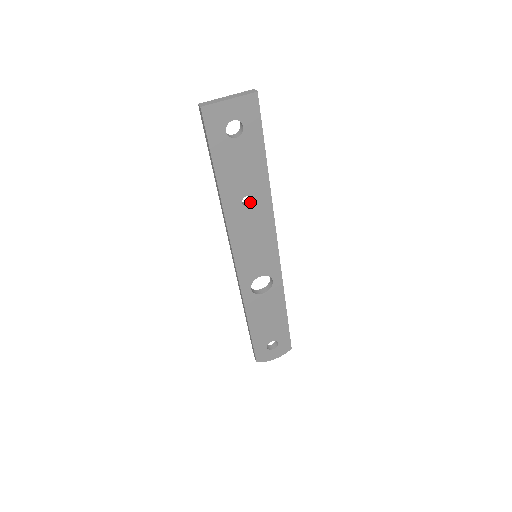
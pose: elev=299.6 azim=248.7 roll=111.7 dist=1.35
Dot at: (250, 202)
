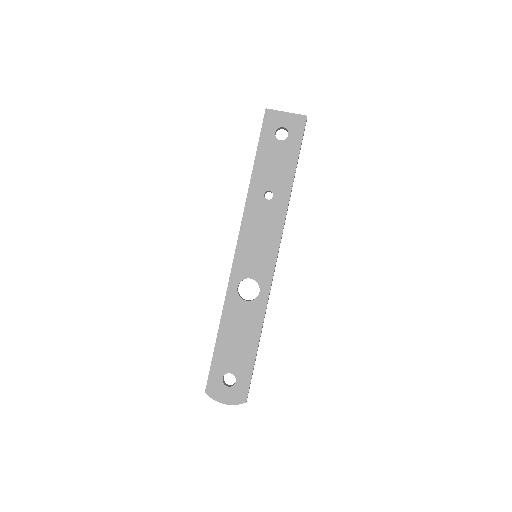
Dot at: (271, 199)
